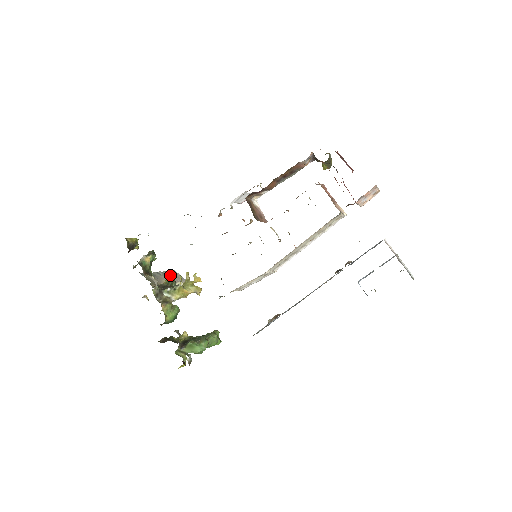
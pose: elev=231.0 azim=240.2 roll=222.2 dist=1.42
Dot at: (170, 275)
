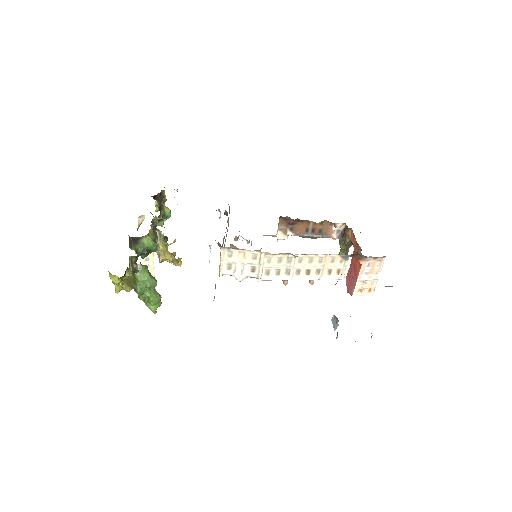
Dot at: occluded
